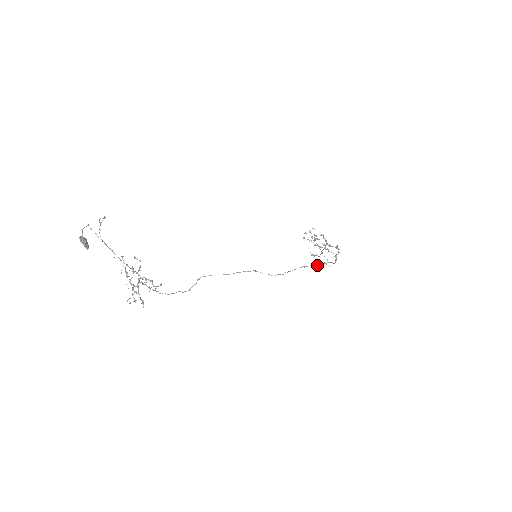
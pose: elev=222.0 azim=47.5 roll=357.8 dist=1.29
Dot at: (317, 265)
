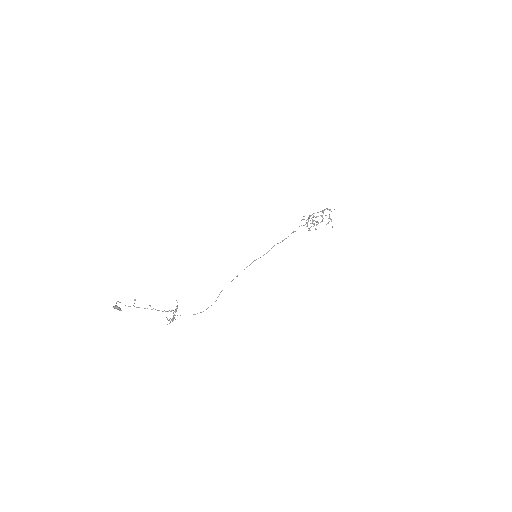
Dot at: occluded
